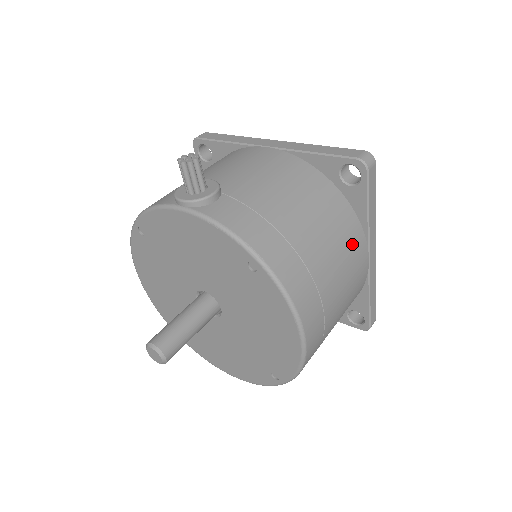
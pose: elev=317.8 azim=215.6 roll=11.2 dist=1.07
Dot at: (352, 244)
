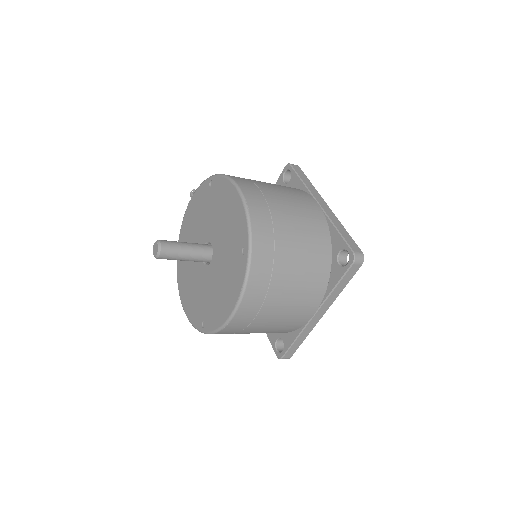
Dot at: (293, 190)
